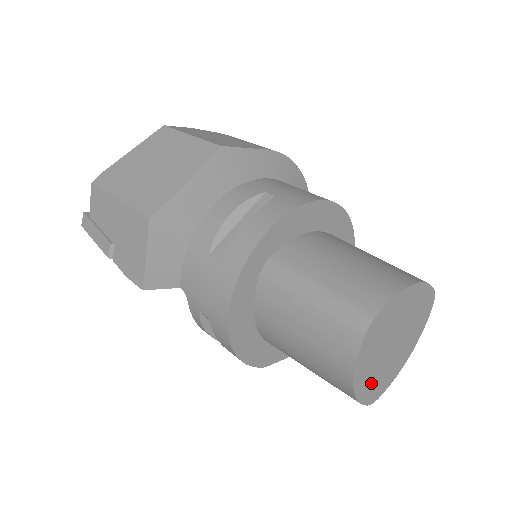
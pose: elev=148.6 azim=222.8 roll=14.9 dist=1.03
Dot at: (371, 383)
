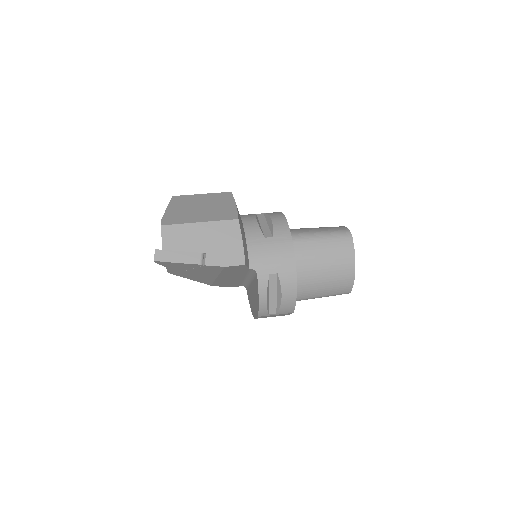
Dot at: occluded
